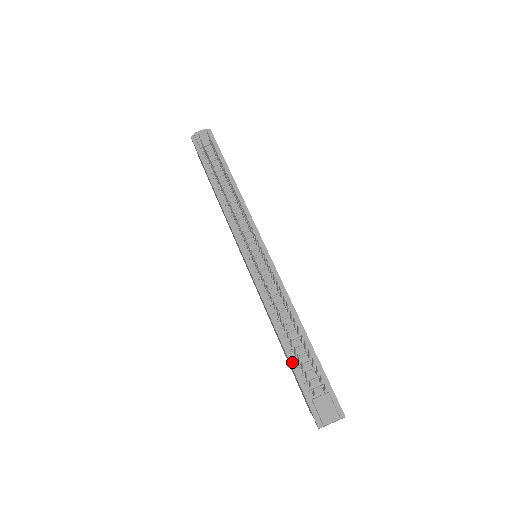
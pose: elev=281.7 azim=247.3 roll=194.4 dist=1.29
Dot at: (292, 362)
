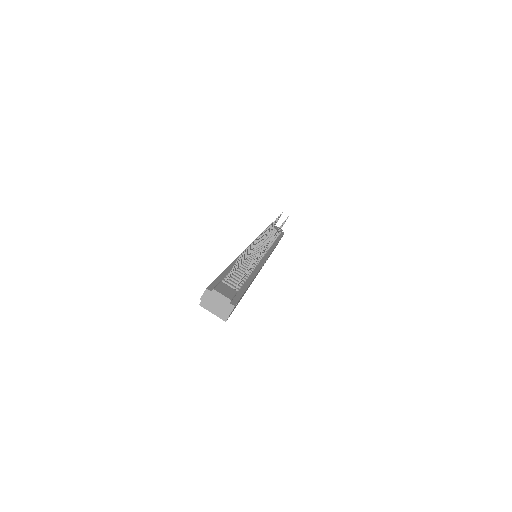
Dot at: (227, 270)
